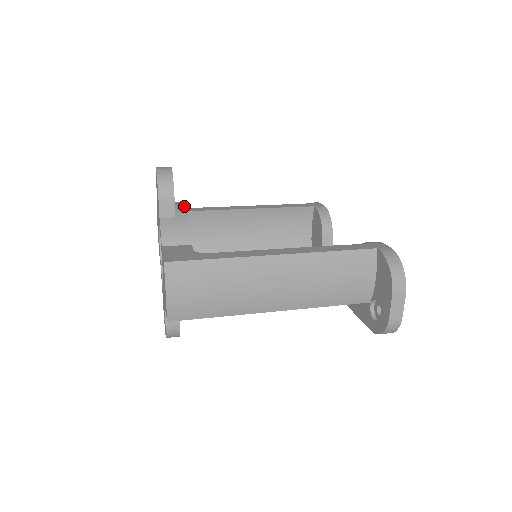
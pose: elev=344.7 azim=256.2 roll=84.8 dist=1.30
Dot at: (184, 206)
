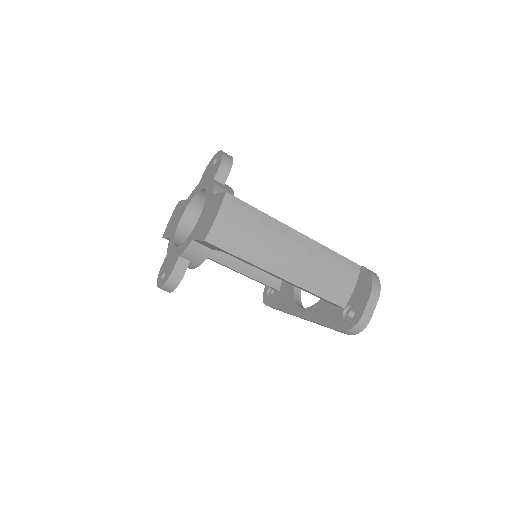
Dot at: occluded
